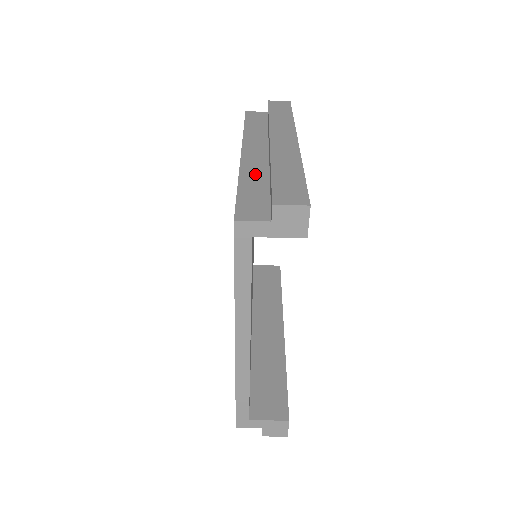
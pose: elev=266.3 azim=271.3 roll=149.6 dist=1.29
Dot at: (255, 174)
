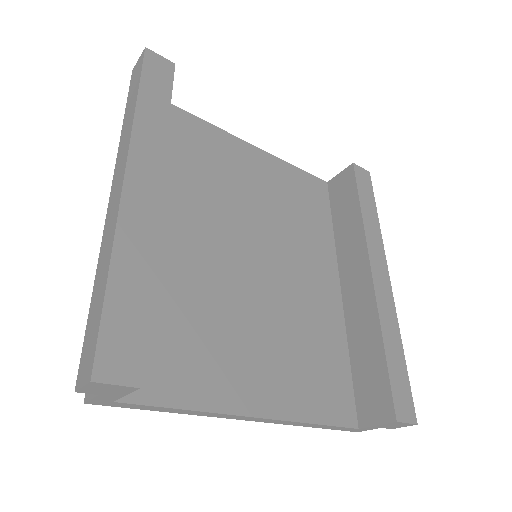
Dot at: occluded
